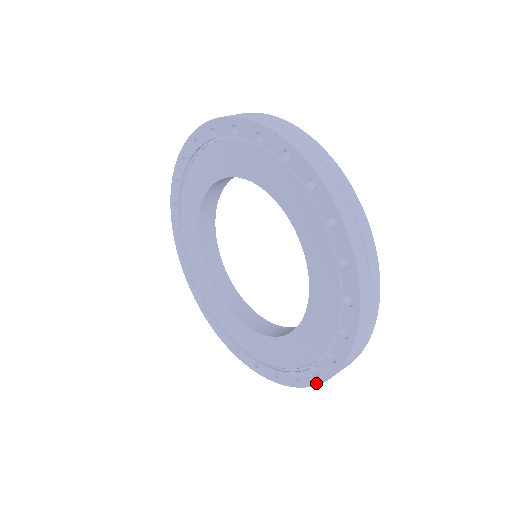
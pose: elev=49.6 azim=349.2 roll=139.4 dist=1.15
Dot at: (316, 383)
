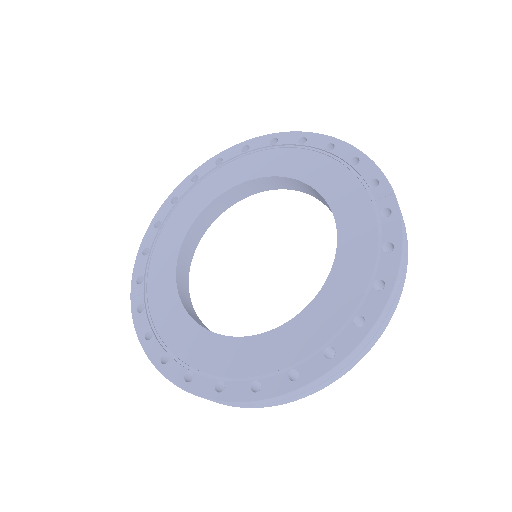
Dot at: (209, 396)
